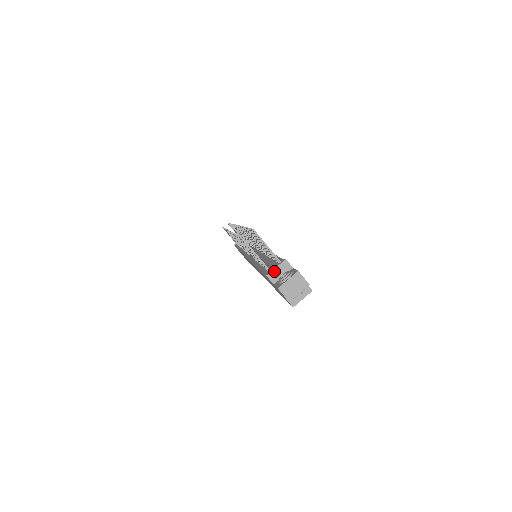
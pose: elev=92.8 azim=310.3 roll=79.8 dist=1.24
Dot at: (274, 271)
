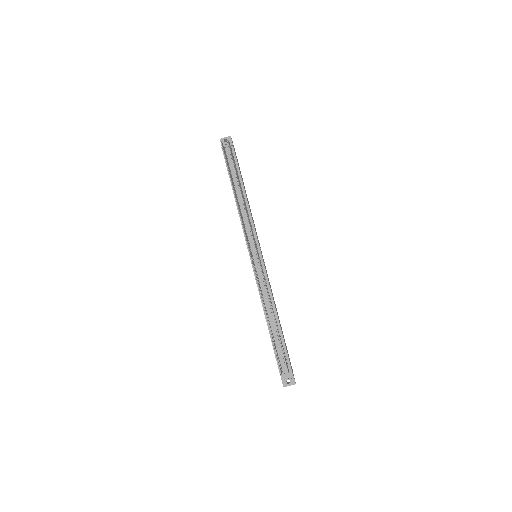
Dot at: (285, 375)
